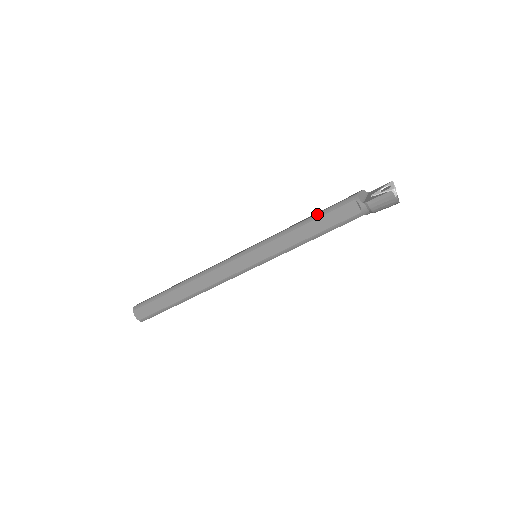
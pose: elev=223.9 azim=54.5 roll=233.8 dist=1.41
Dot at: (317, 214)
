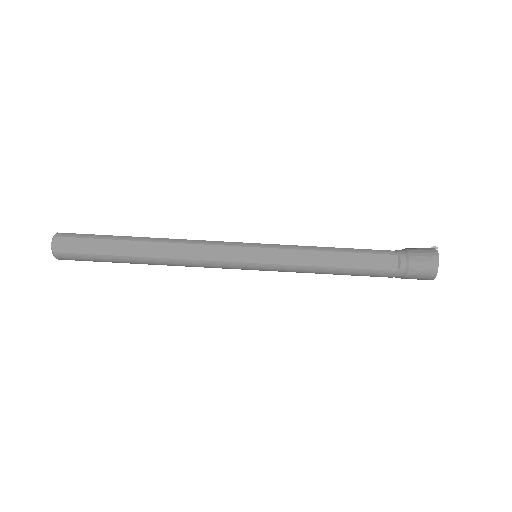
Dot at: occluded
